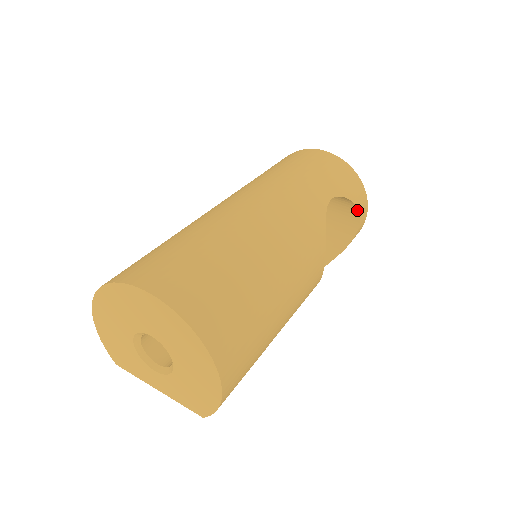
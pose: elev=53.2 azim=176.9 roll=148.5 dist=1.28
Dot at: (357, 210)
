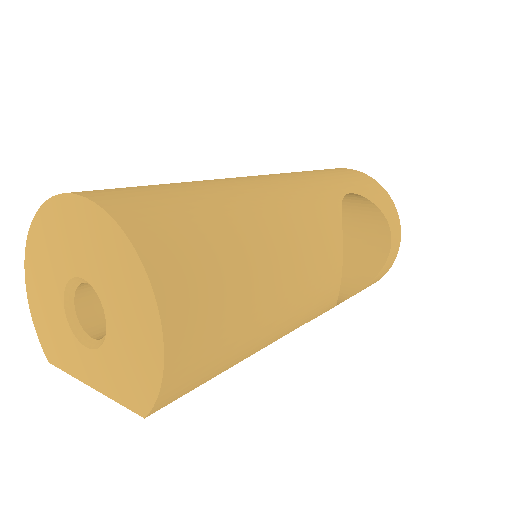
Dot at: (386, 221)
